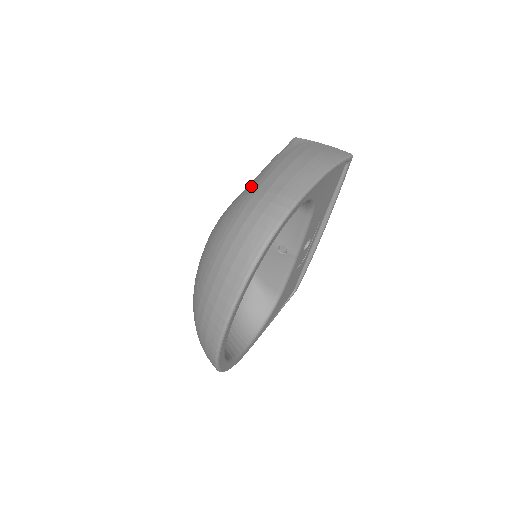
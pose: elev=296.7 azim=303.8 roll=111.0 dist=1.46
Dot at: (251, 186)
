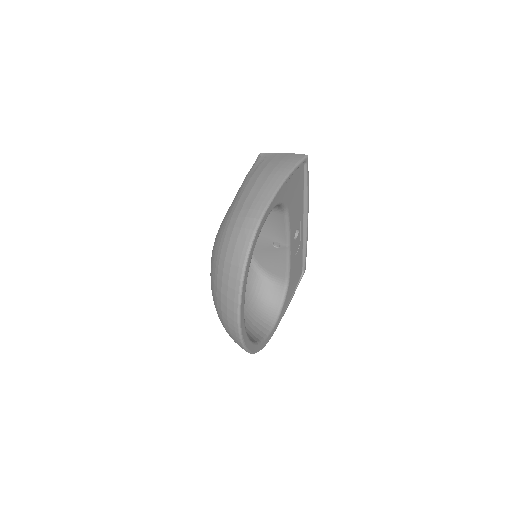
Dot at: (231, 207)
